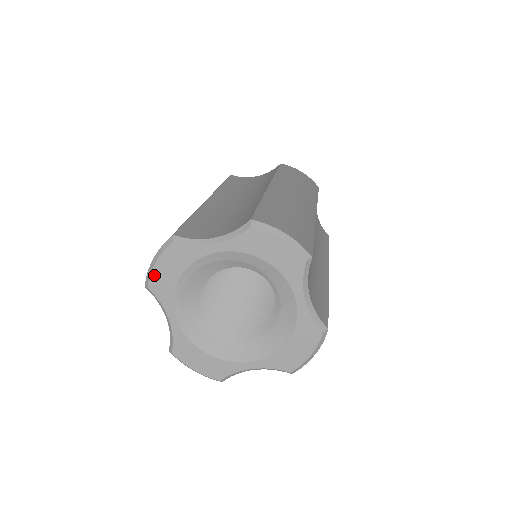
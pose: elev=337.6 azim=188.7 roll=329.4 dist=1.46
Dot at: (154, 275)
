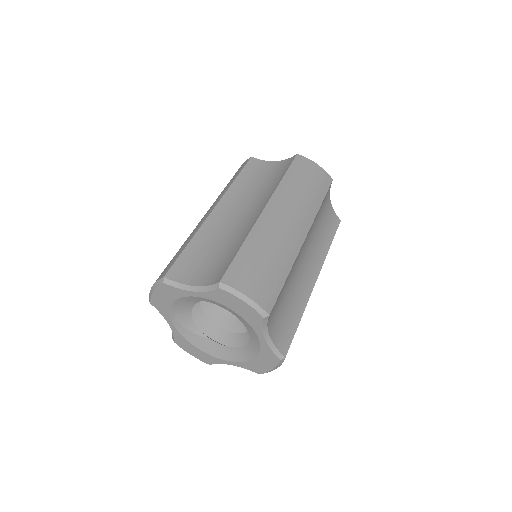
Dot at: (153, 298)
